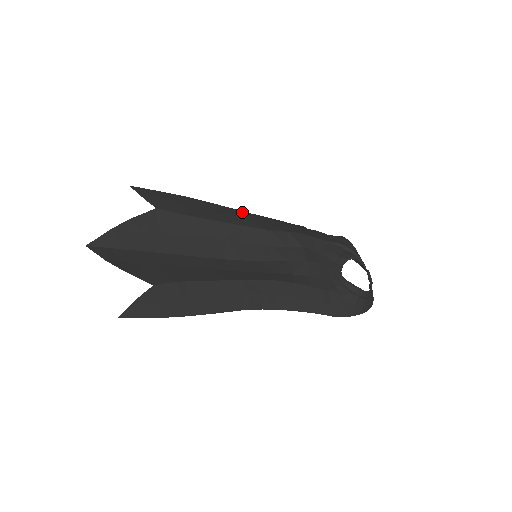
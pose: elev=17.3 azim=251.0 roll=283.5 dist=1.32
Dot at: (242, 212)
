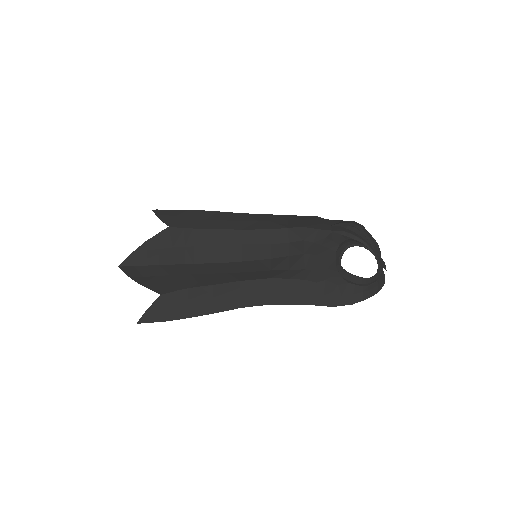
Dot at: (247, 215)
